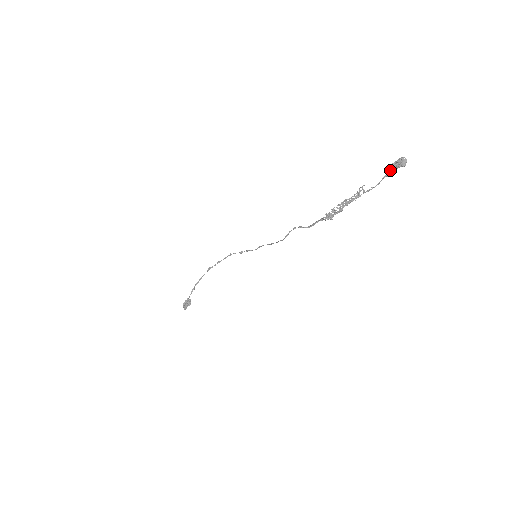
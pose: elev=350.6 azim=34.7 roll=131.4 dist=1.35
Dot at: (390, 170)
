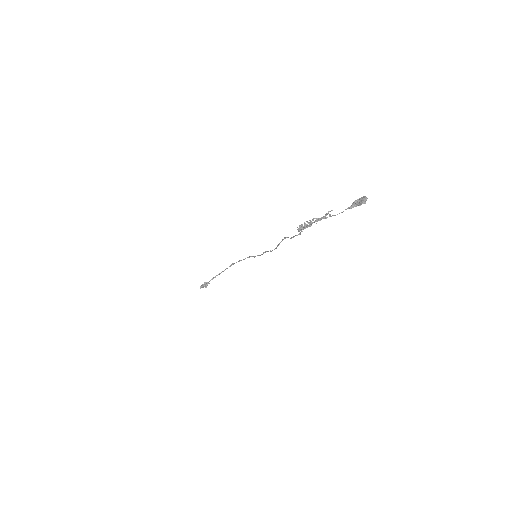
Dot at: (353, 204)
